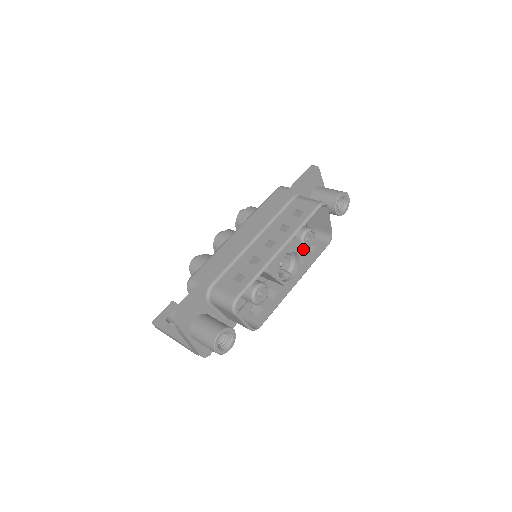
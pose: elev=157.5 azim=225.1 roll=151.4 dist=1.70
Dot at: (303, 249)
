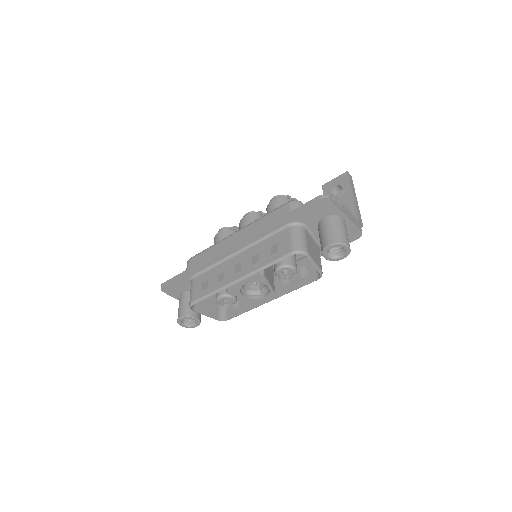
Dot at: (300, 268)
